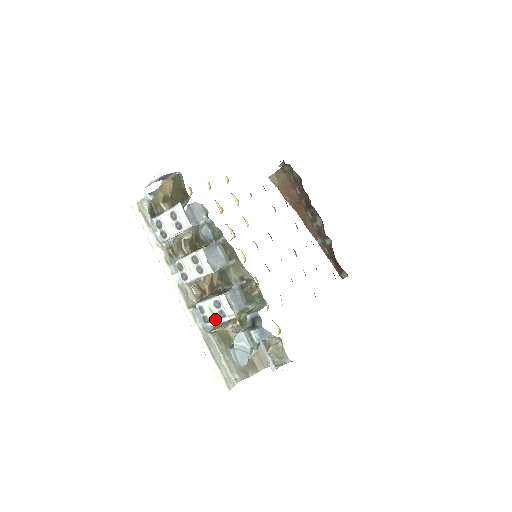
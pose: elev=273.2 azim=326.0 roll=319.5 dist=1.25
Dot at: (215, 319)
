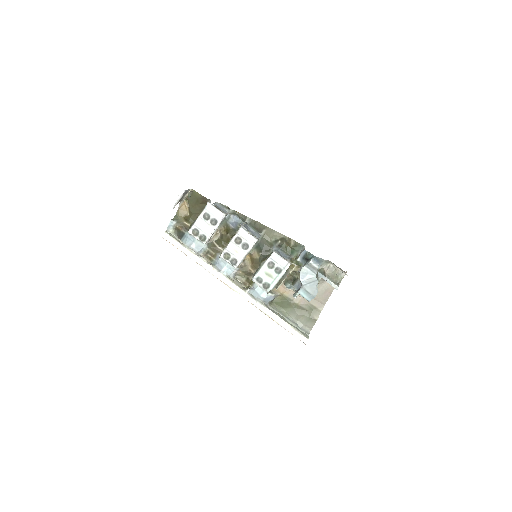
Dot at: (274, 280)
